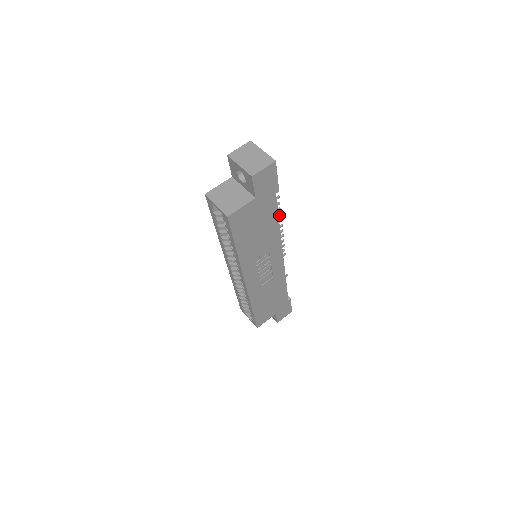
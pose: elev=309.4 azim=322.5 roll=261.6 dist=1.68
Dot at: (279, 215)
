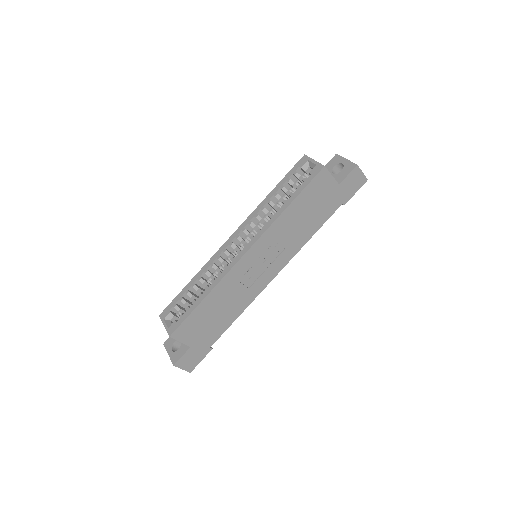
Dot at: occluded
